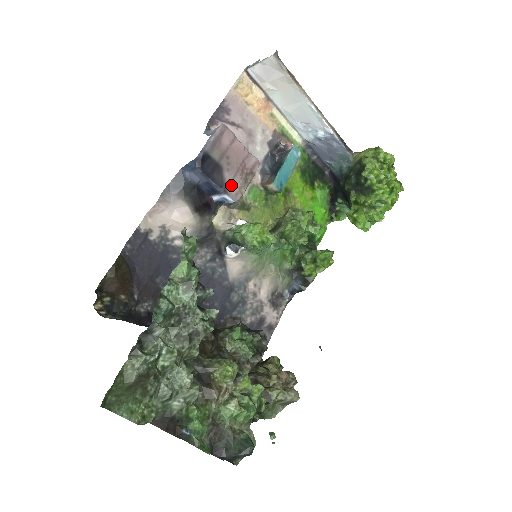
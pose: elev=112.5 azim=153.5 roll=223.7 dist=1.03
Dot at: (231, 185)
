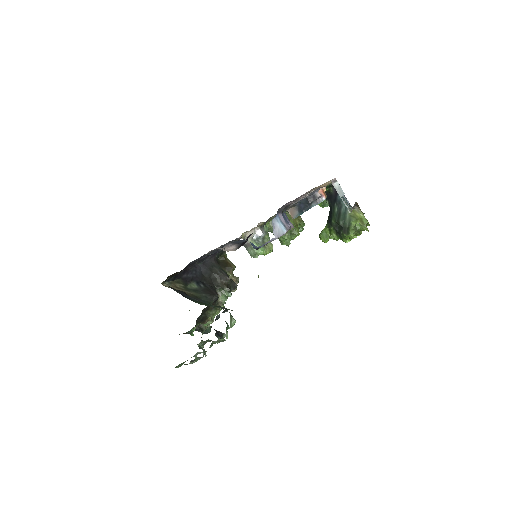
Dot at: occluded
